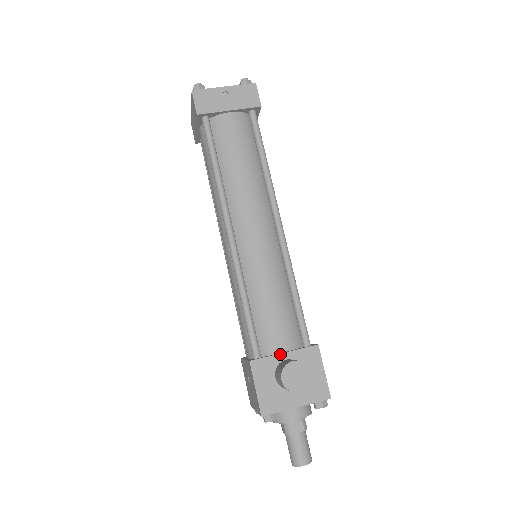
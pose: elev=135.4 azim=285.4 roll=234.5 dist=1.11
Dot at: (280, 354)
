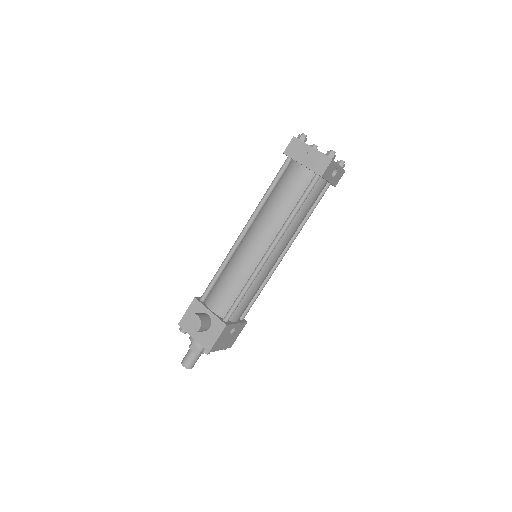
Dot at: (208, 309)
